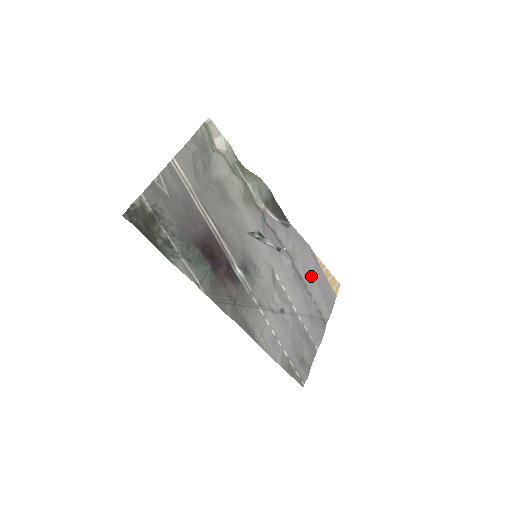
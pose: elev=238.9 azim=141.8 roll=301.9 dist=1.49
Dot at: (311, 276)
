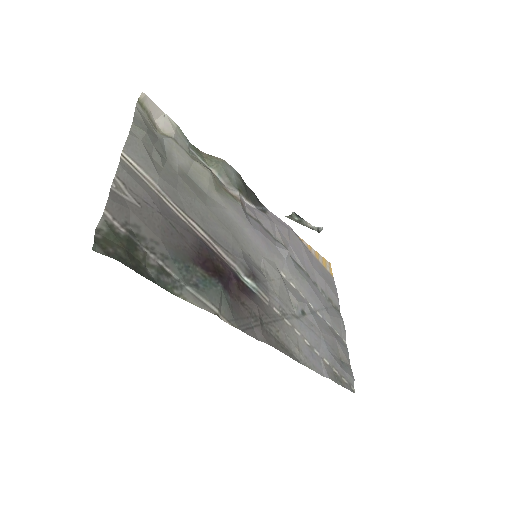
Dot at: (307, 262)
